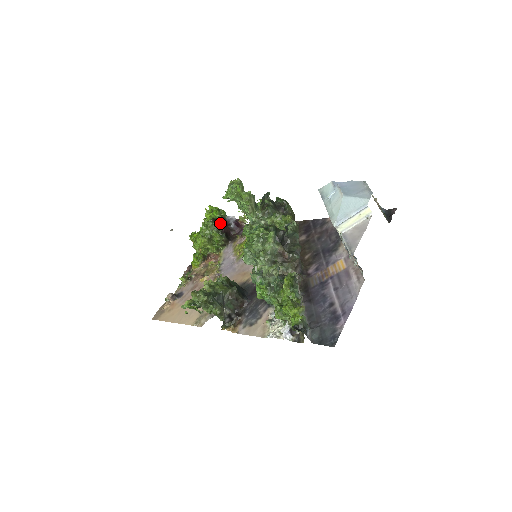
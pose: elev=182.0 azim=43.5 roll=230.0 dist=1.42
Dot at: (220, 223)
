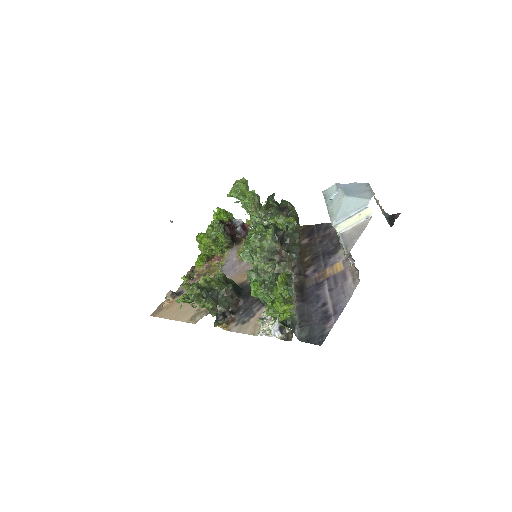
Dot at: (226, 225)
